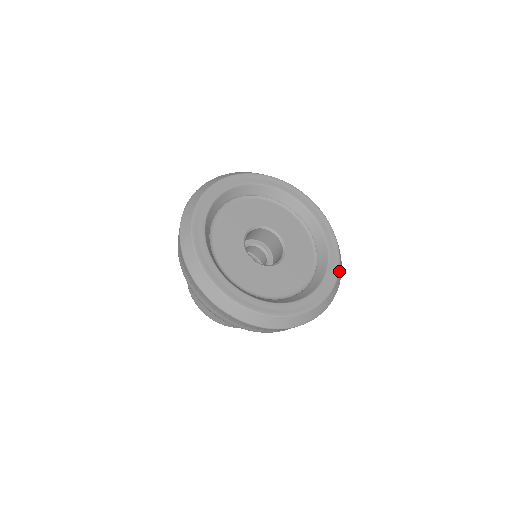
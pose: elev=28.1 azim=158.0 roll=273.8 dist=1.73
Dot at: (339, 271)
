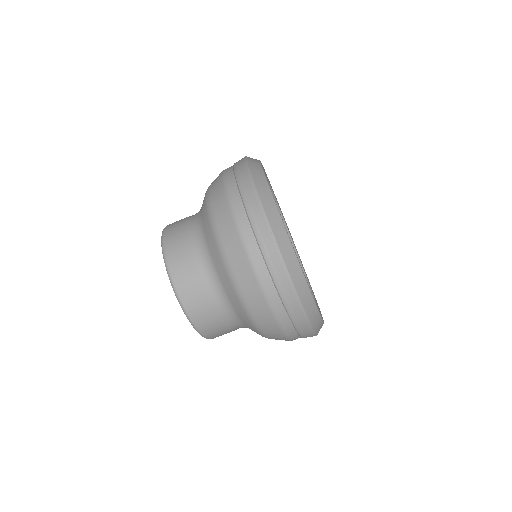
Dot at: occluded
